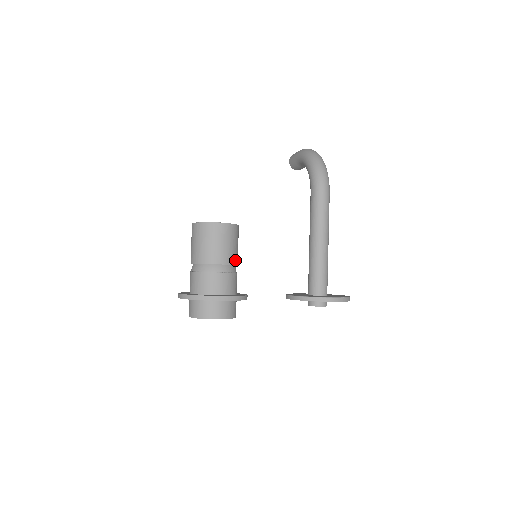
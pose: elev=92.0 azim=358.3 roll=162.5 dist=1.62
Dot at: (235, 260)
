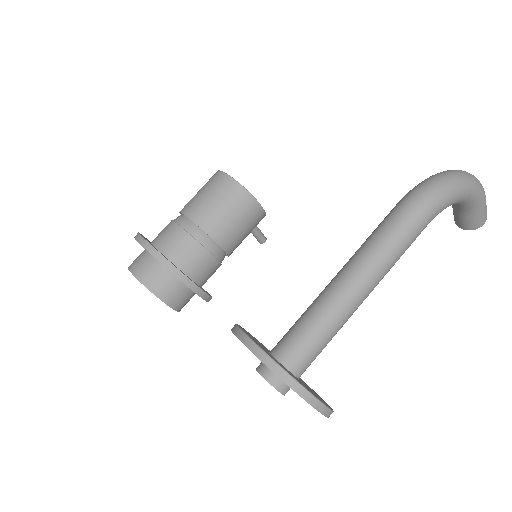
Dot at: (212, 229)
